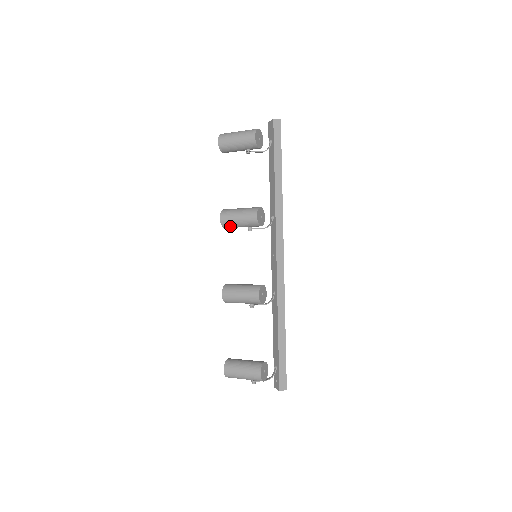
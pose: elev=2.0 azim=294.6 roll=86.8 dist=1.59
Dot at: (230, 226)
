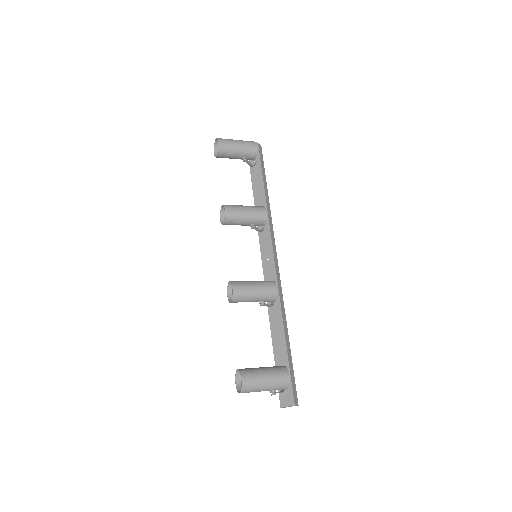
Dot at: (233, 220)
